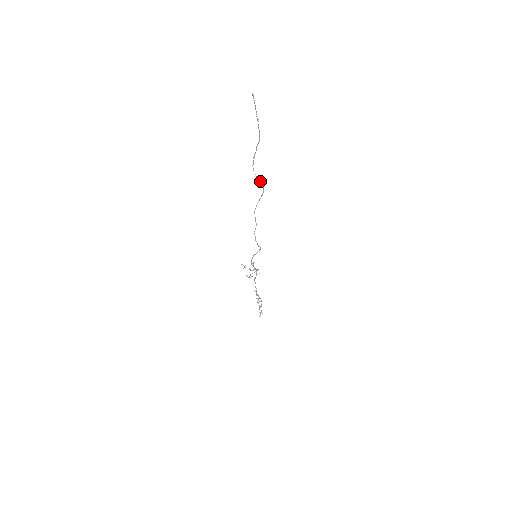
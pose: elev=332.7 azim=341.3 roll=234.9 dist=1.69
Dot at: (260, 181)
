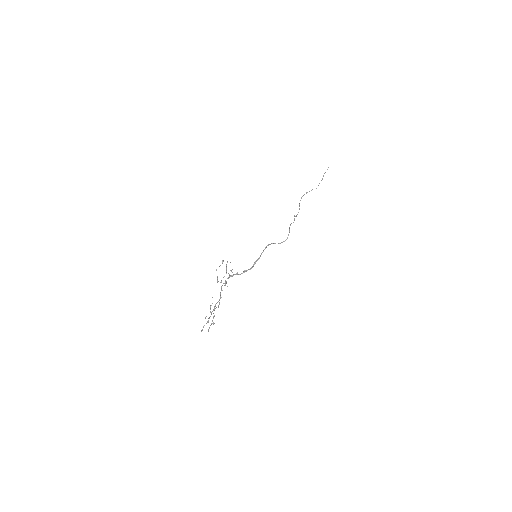
Dot at: (299, 208)
